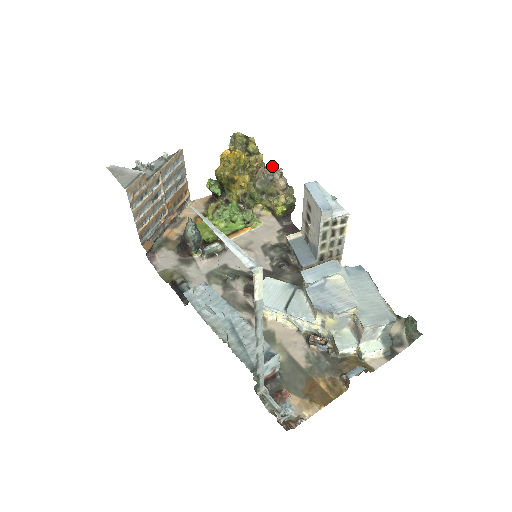
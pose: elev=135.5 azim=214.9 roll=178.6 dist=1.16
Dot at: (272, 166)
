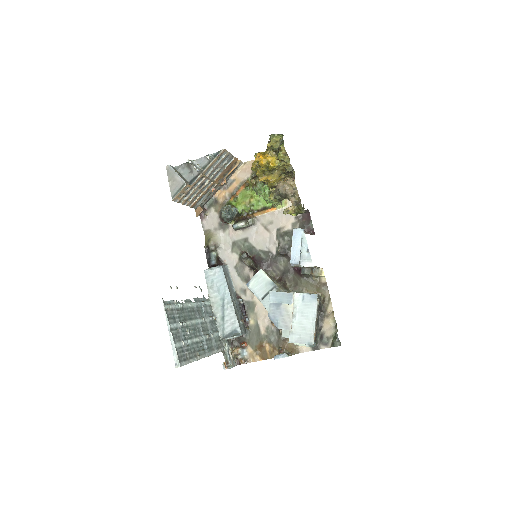
Dot at: (292, 180)
